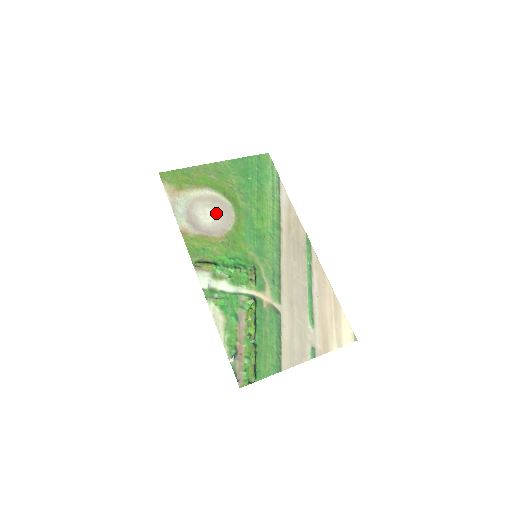
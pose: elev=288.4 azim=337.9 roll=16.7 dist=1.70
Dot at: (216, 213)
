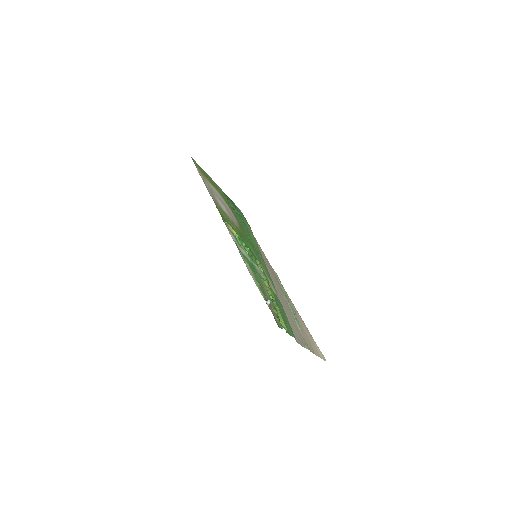
Dot at: (227, 210)
